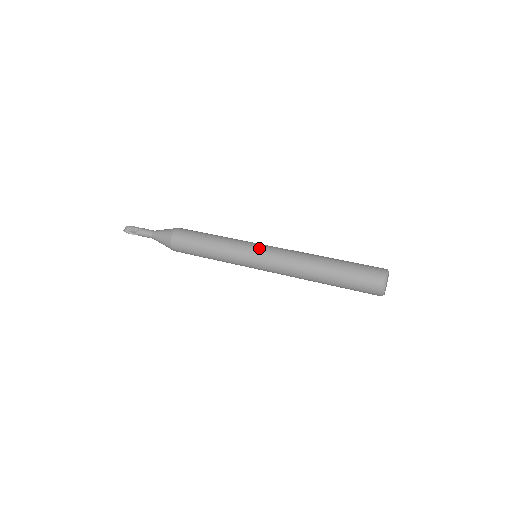
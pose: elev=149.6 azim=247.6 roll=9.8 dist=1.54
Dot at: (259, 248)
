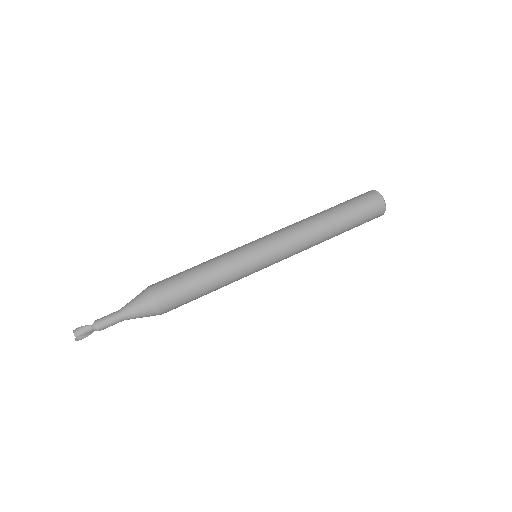
Dot at: (263, 248)
